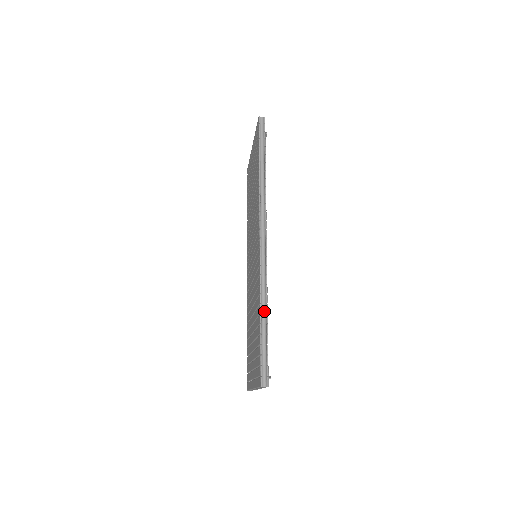
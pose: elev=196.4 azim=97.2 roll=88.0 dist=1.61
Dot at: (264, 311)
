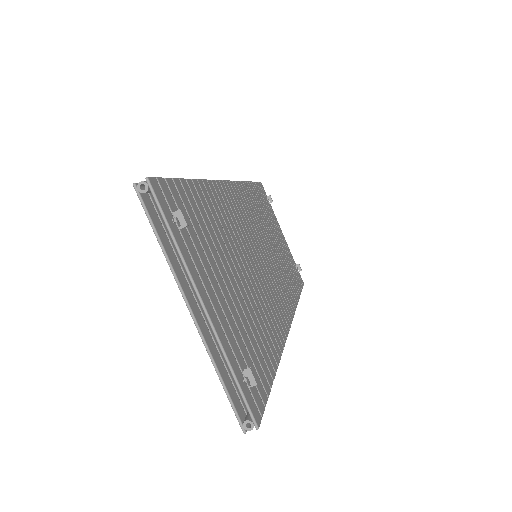
Dot at: occluded
